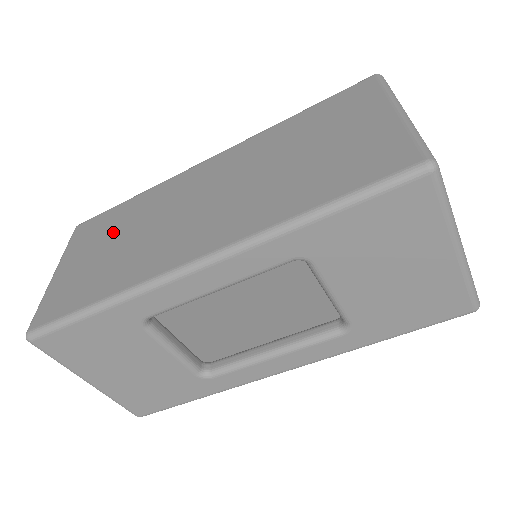
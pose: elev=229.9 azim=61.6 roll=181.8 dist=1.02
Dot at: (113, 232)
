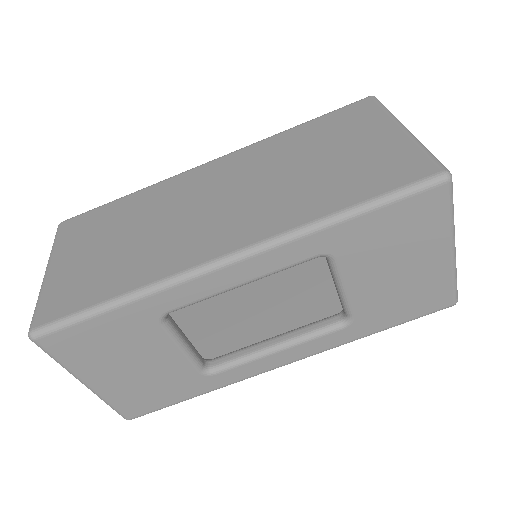
Dot at: (114, 229)
